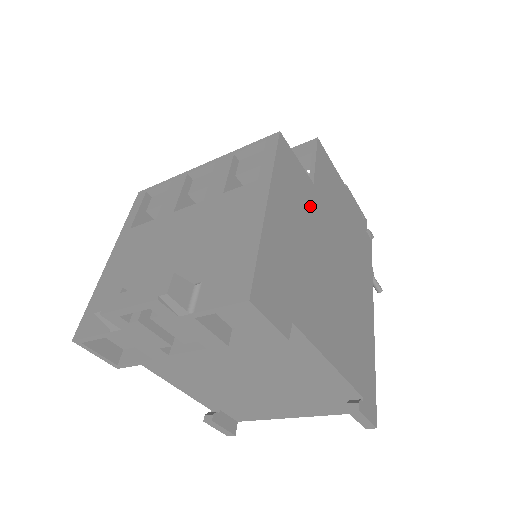
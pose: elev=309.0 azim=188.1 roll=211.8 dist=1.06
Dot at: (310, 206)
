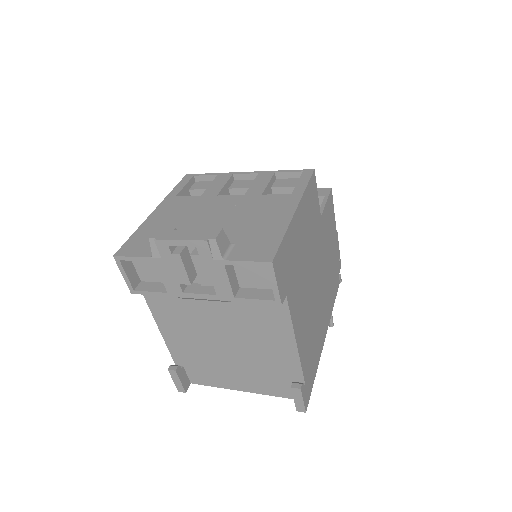
Dot at: (315, 230)
